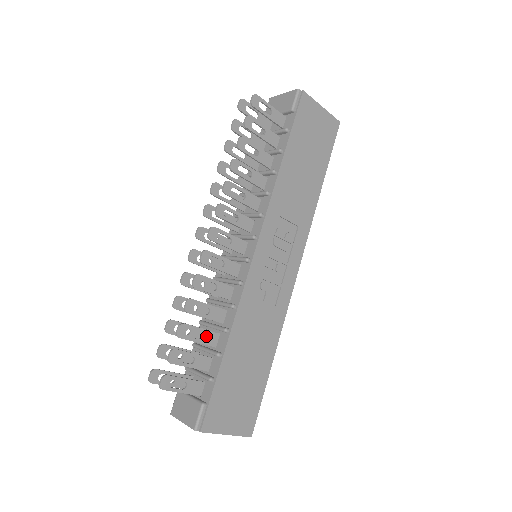
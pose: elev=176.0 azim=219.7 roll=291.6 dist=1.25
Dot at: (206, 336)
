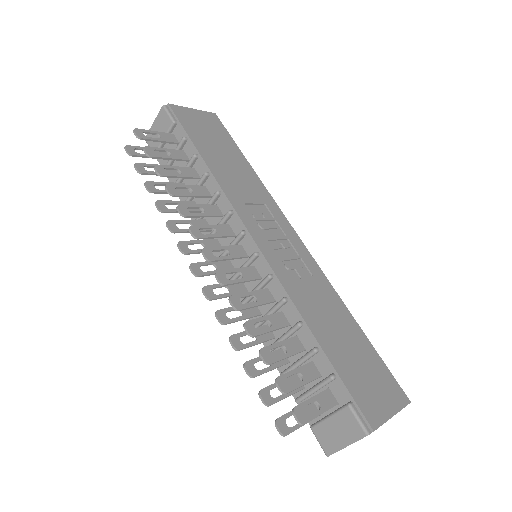
Dot at: (289, 346)
